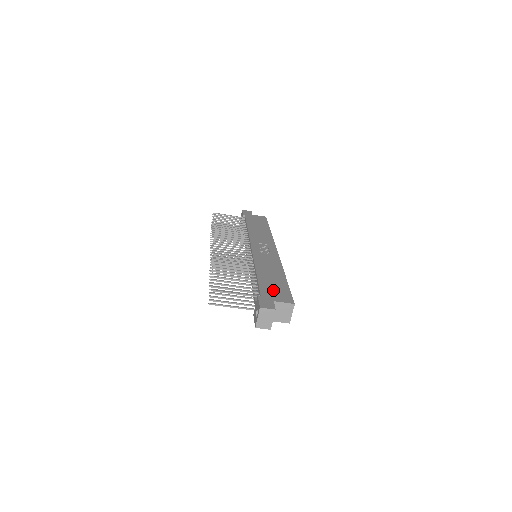
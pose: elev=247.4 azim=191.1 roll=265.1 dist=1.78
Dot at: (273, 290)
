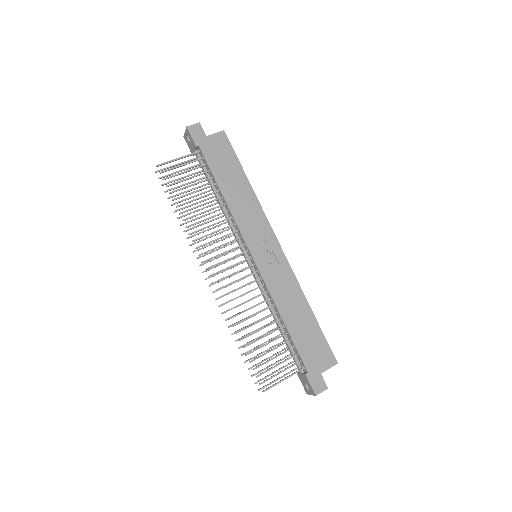
Dot at: (313, 351)
